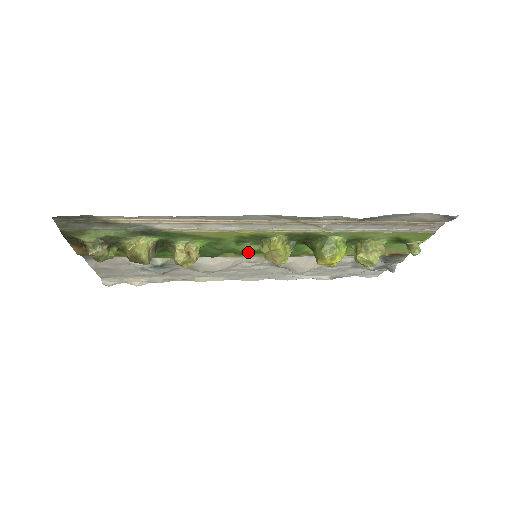
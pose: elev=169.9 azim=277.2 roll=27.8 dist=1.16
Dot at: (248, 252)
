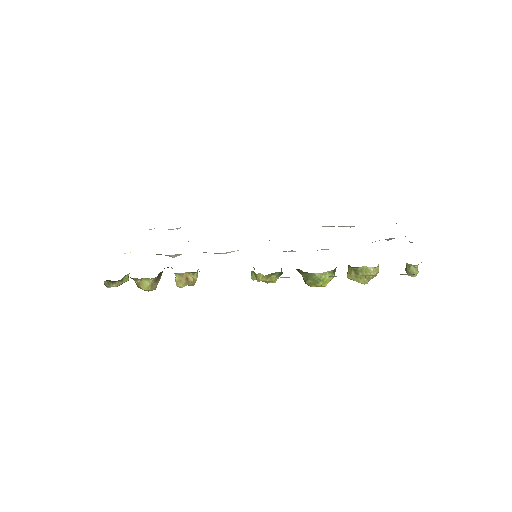
Dot at: occluded
